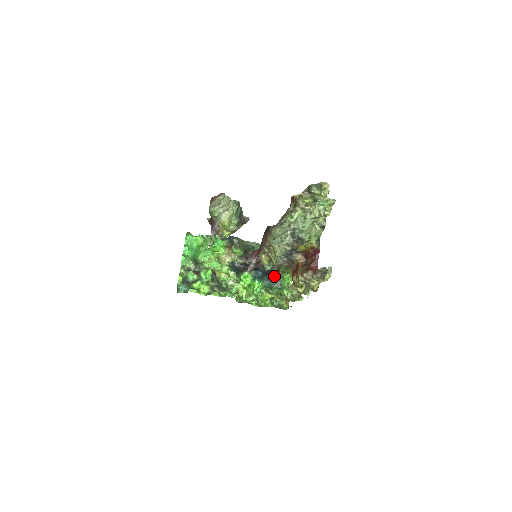
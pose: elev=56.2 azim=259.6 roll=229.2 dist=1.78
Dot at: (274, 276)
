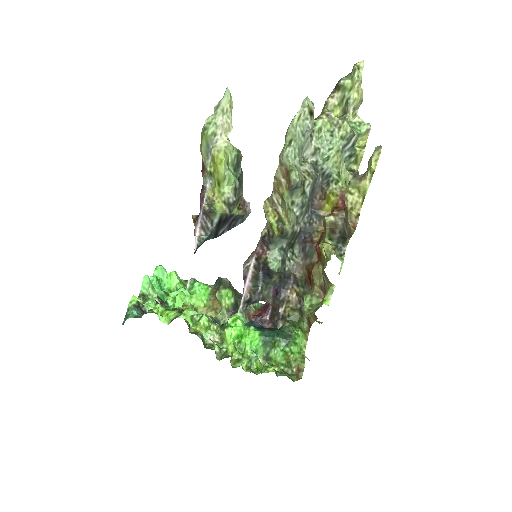
Dot at: (279, 328)
